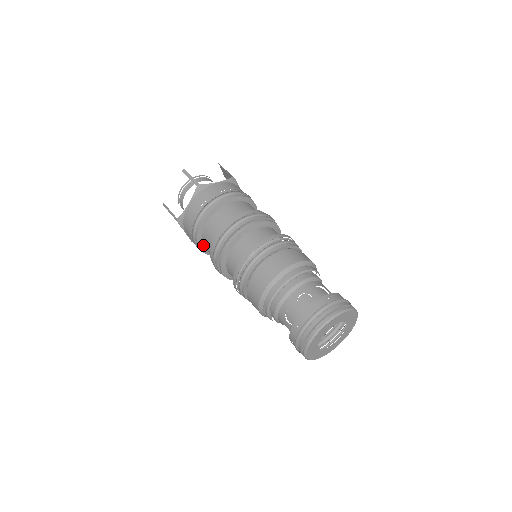
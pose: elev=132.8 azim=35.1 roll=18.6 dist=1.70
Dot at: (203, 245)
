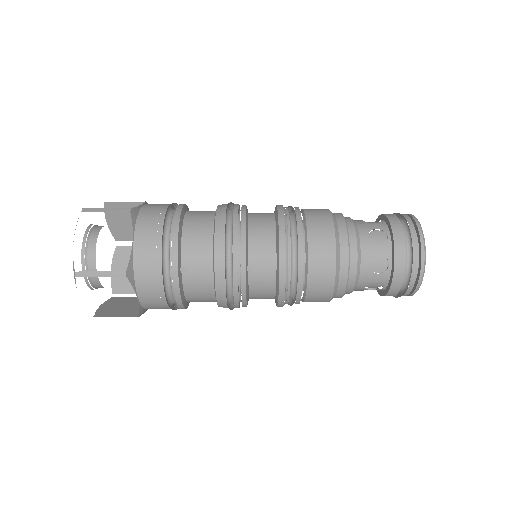
Dot at: occluded
